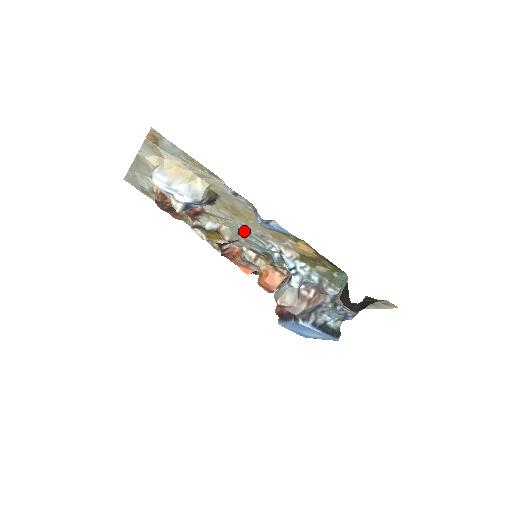
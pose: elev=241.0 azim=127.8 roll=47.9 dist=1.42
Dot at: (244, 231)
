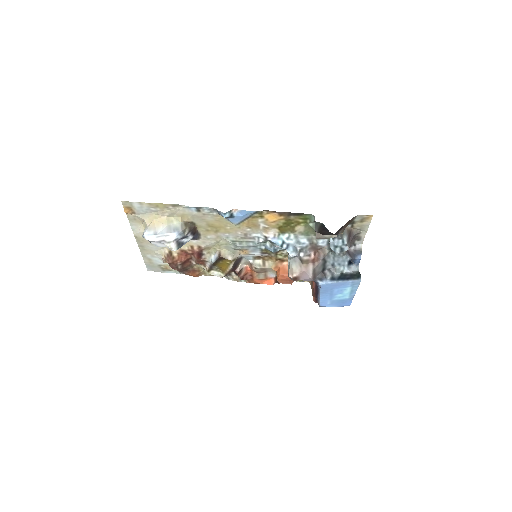
Dot at: (233, 242)
